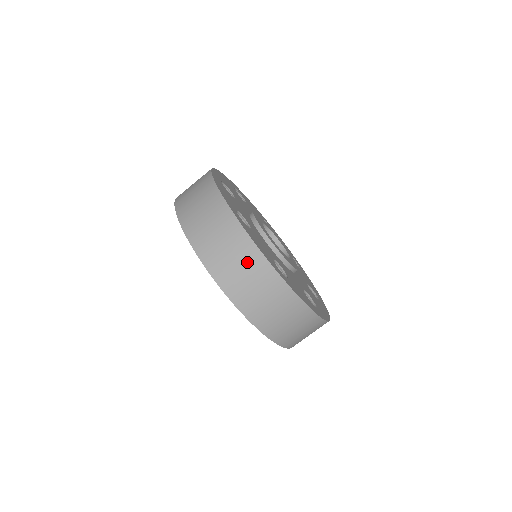
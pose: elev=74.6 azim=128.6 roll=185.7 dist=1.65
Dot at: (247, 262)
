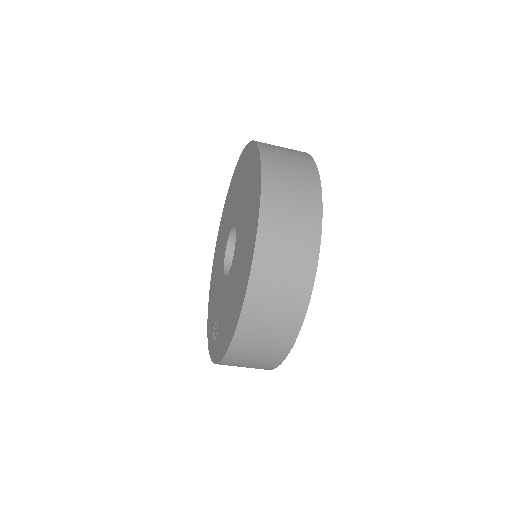
Dot at: (302, 226)
